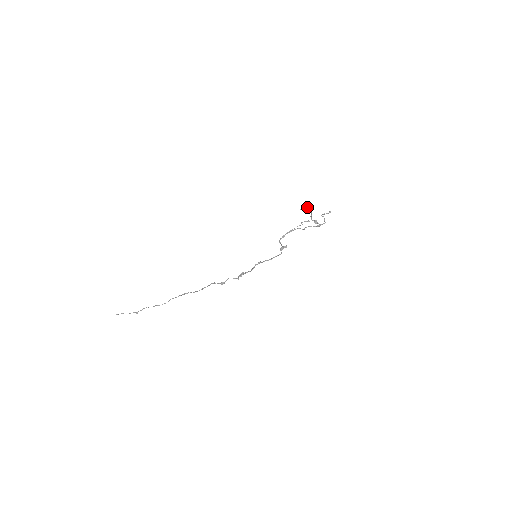
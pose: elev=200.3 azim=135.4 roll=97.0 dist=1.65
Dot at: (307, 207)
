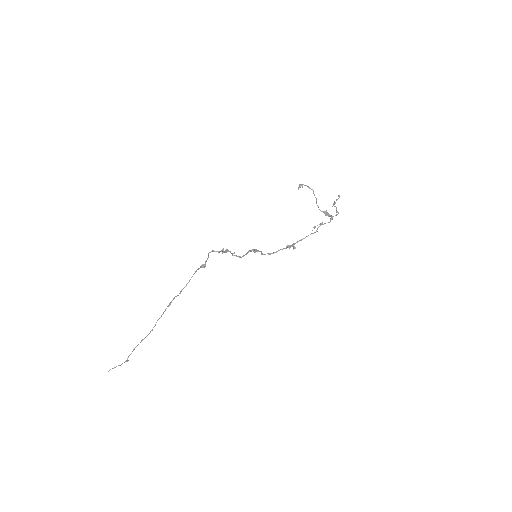
Dot at: occluded
